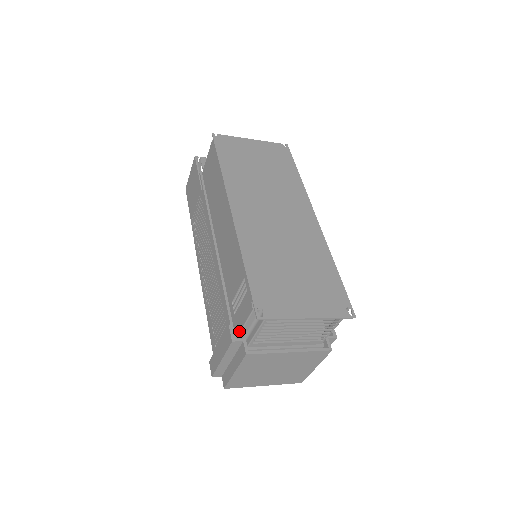
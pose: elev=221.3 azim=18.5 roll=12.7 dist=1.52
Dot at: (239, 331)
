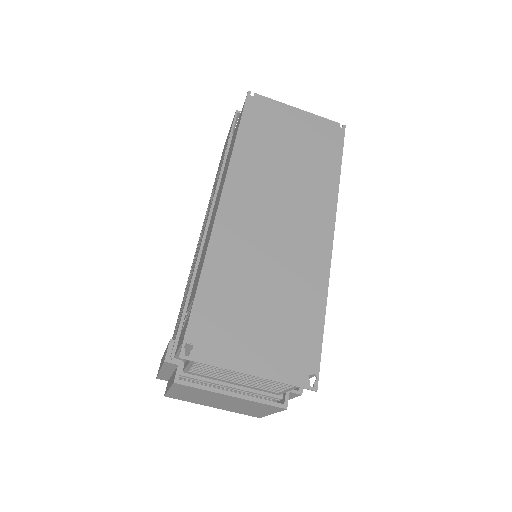
Dot at: (176, 352)
